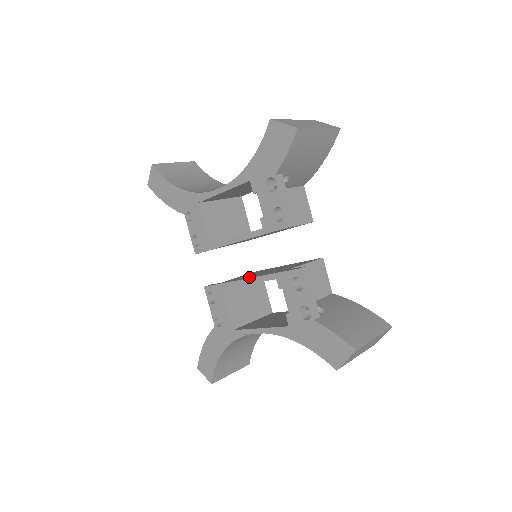
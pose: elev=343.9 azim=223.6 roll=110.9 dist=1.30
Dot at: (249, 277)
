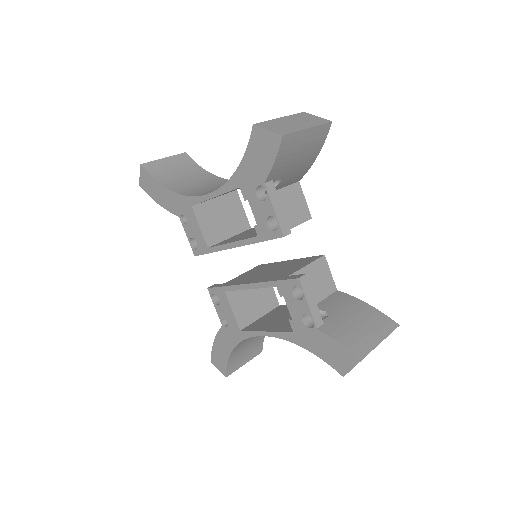
Dot at: (250, 281)
